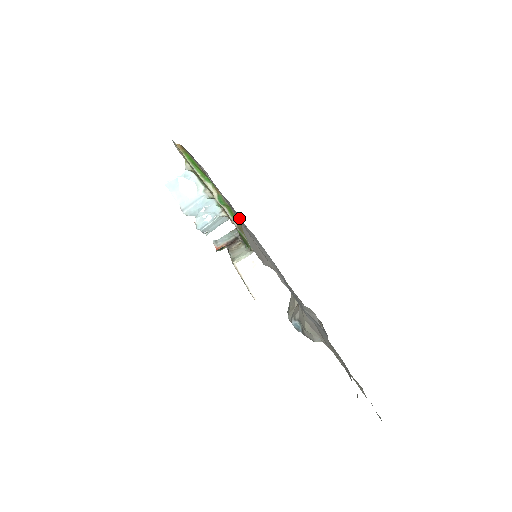
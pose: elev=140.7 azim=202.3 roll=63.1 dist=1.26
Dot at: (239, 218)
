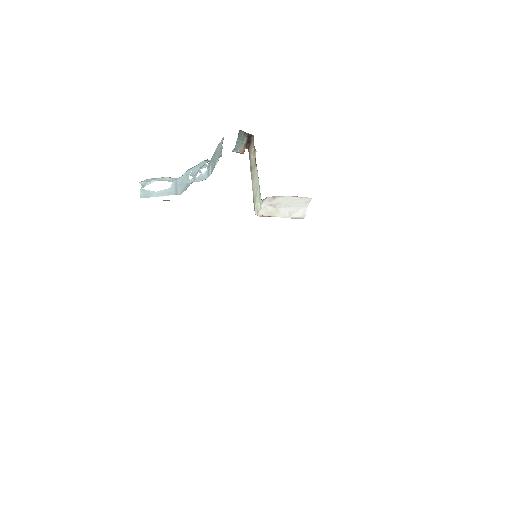
Dot at: occluded
